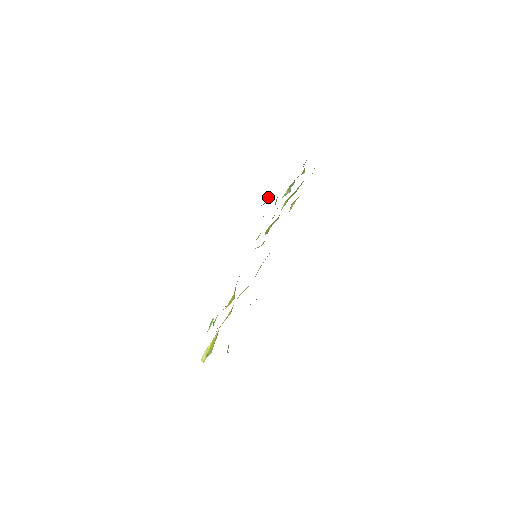
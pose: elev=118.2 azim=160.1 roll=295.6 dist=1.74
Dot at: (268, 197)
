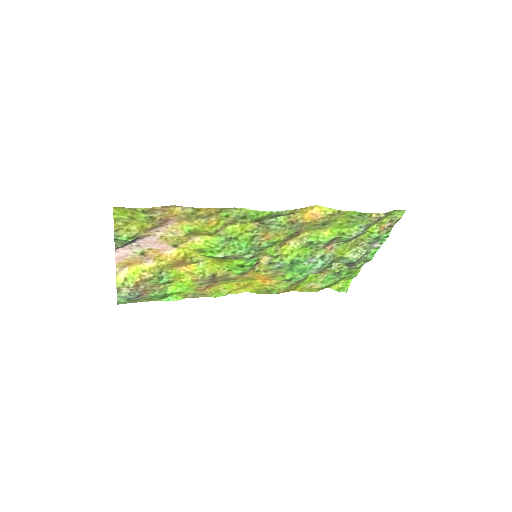
Dot at: occluded
